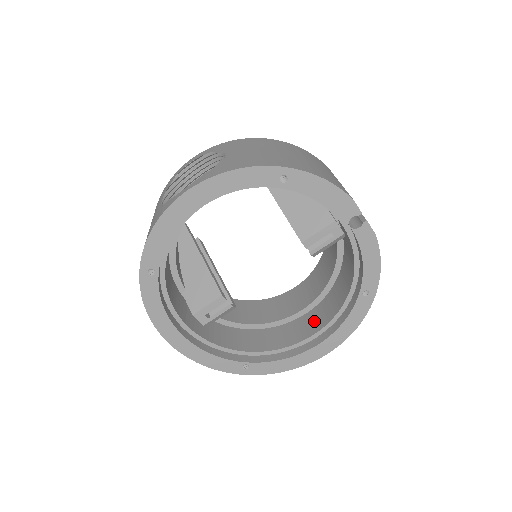
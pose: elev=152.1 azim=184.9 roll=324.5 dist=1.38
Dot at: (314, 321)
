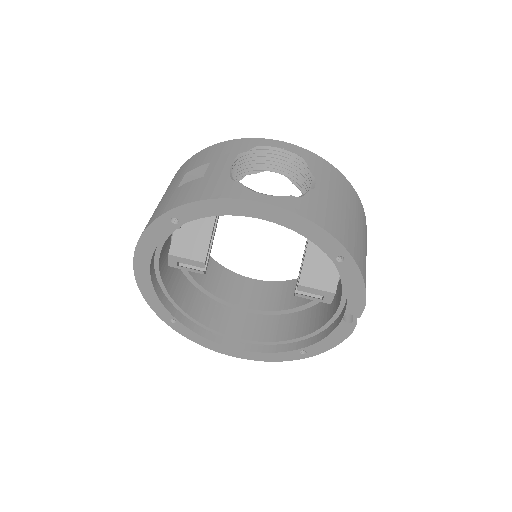
Dot at: (249, 327)
